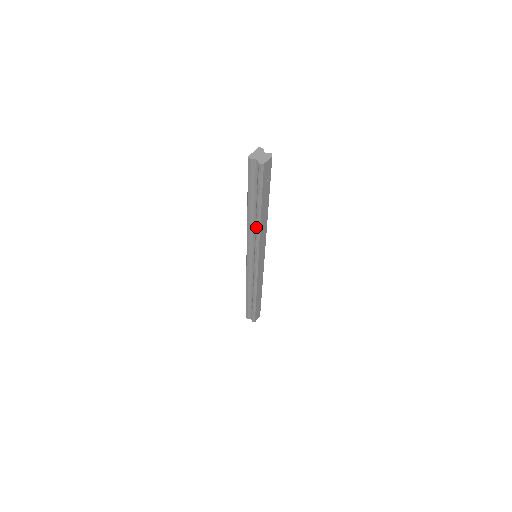
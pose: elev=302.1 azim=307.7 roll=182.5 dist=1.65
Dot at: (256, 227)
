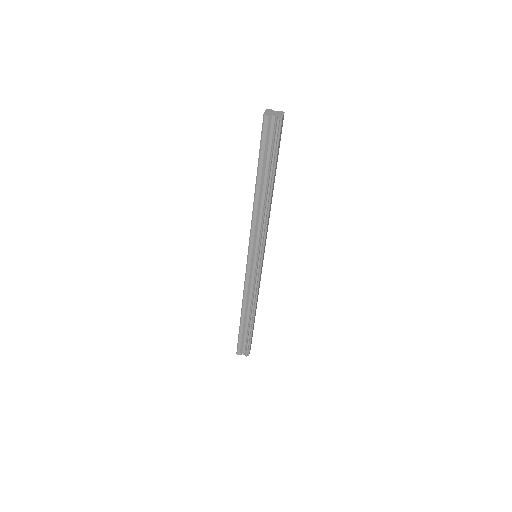
Dot at: (266, 208)
